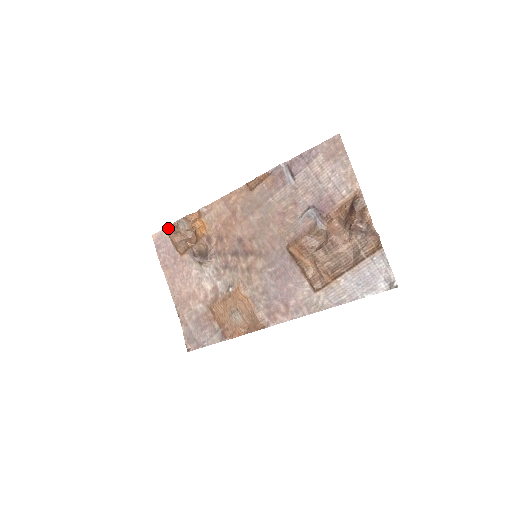
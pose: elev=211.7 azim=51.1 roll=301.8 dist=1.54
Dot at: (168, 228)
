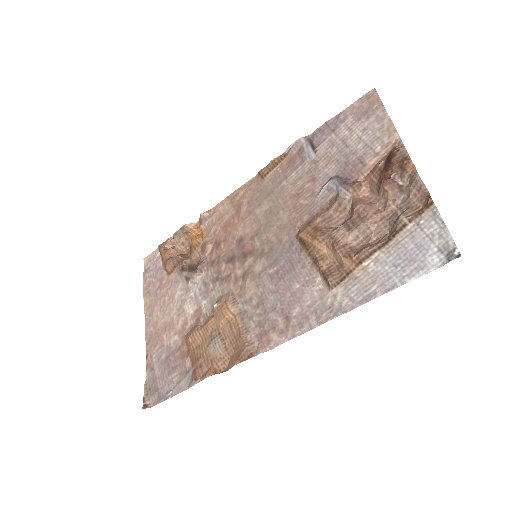
Dot at: (162, 245)
